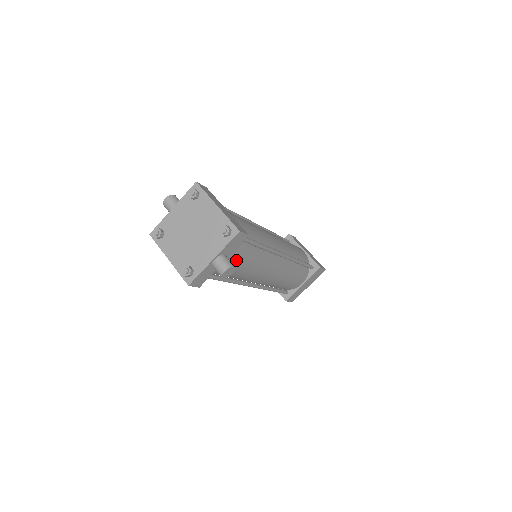
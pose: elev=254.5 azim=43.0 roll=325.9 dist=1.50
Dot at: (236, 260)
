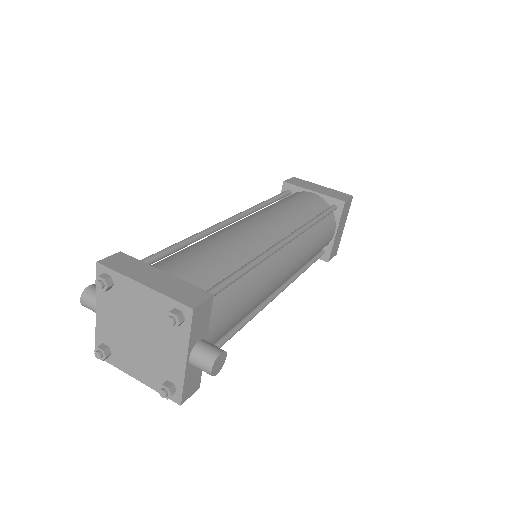
Dot at: (224, 319)
